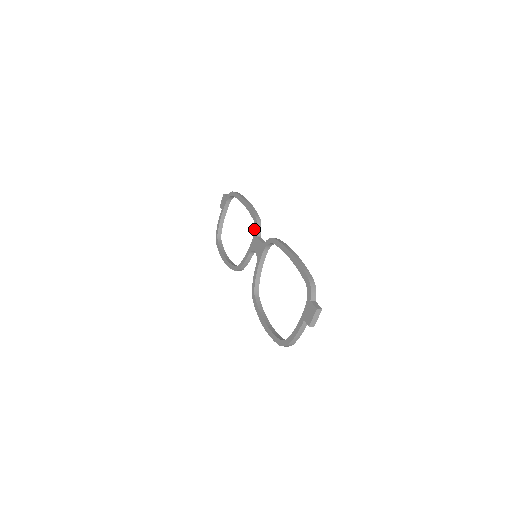
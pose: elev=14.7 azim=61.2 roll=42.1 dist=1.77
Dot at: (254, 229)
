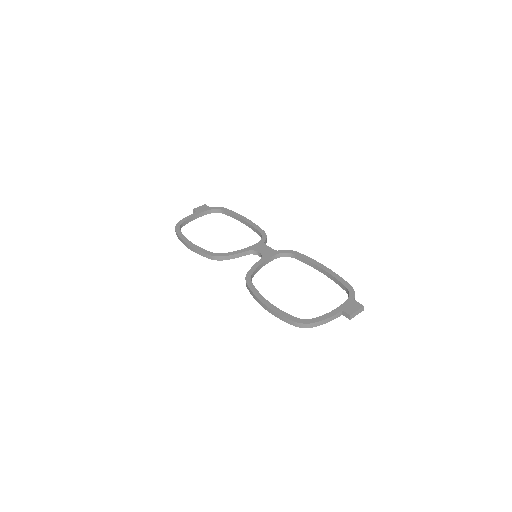
Dot at: (261, 238)
